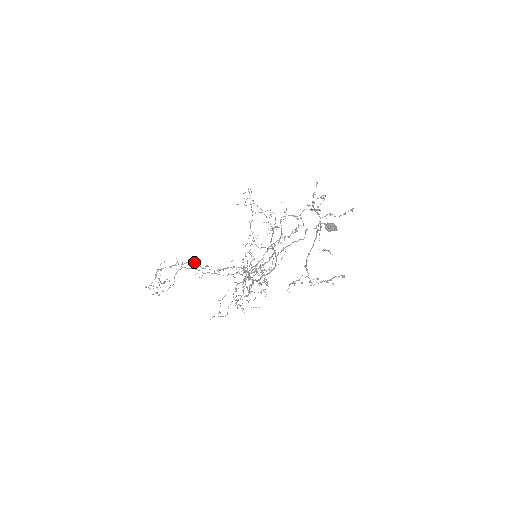
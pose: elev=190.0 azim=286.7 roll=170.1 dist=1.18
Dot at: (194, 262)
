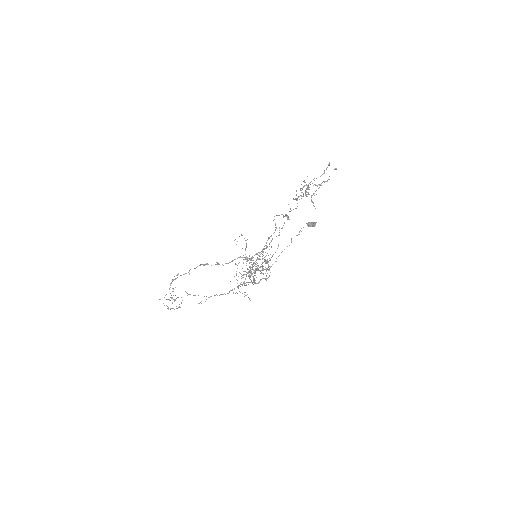
Dot at: (206, 263)
